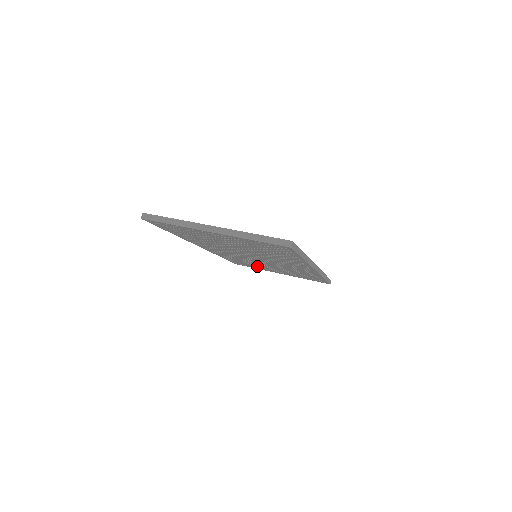
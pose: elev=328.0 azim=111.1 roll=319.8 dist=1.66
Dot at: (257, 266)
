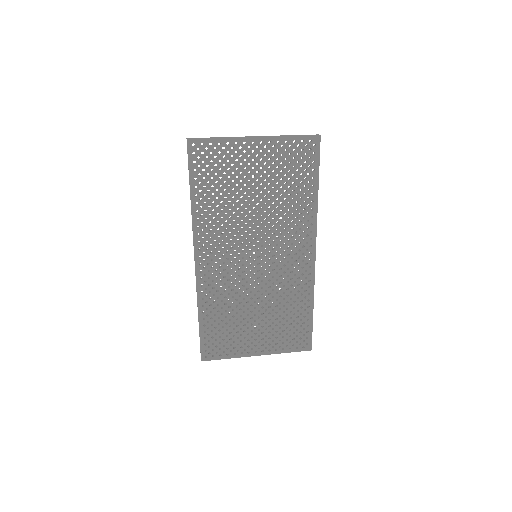
Dot at: (236, 332)
